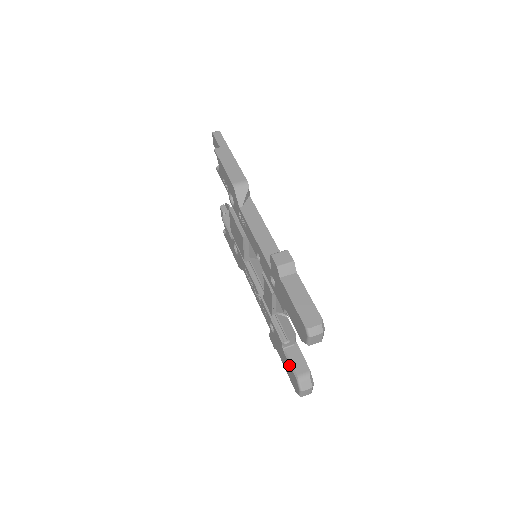
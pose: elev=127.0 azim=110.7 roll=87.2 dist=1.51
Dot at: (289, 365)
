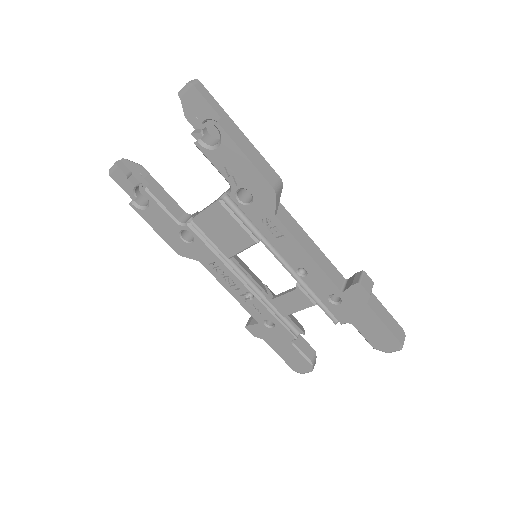
Dot at: (299, 355)
